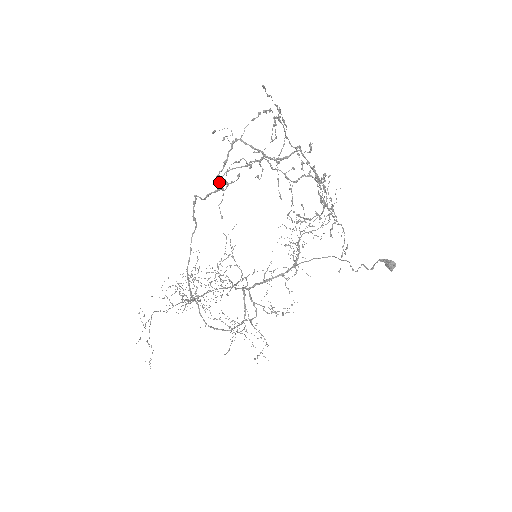
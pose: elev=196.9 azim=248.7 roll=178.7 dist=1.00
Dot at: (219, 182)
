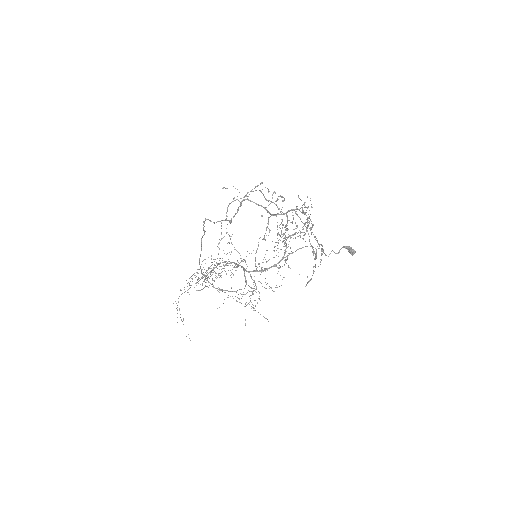
Dot at: (230, 222)
